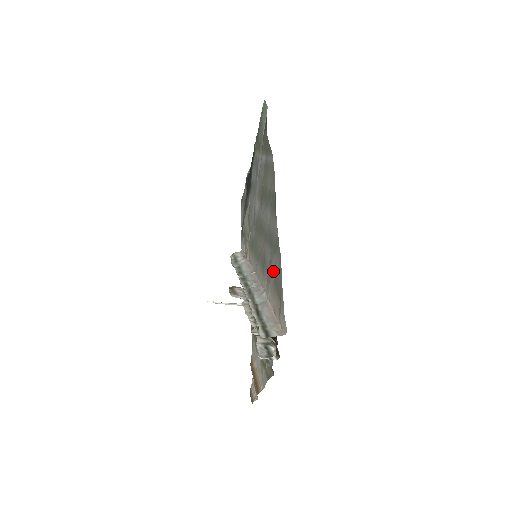
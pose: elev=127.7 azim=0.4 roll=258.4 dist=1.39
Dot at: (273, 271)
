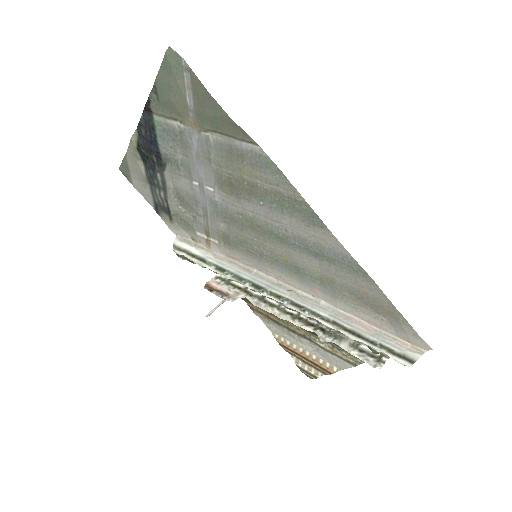
Dot at: (346, 287)
